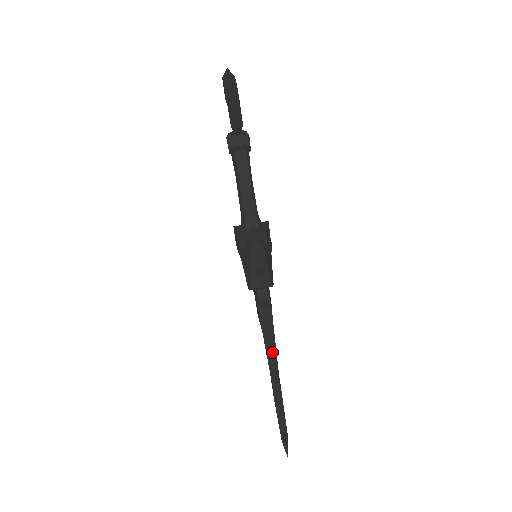
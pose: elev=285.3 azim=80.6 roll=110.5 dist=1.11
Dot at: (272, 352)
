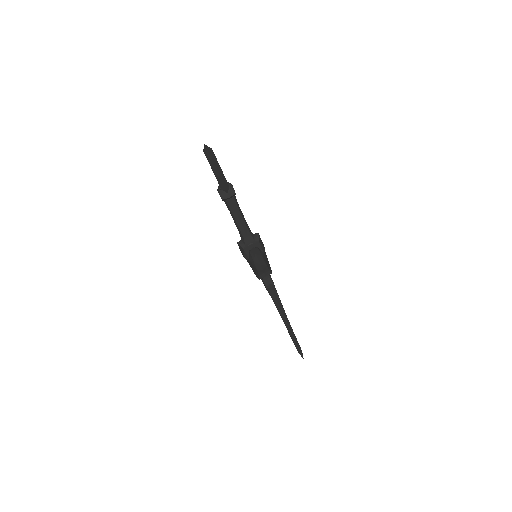
Dot at: (281, 309)
